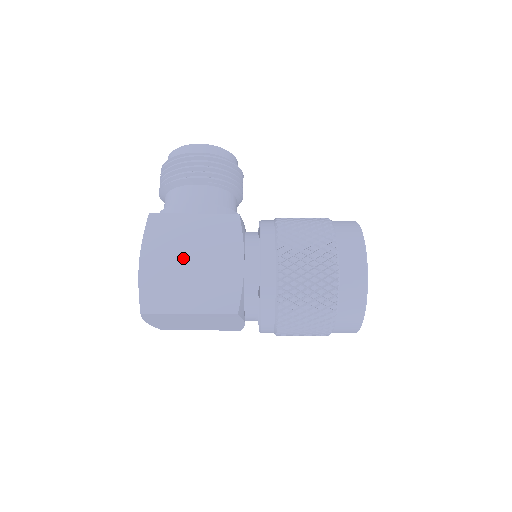
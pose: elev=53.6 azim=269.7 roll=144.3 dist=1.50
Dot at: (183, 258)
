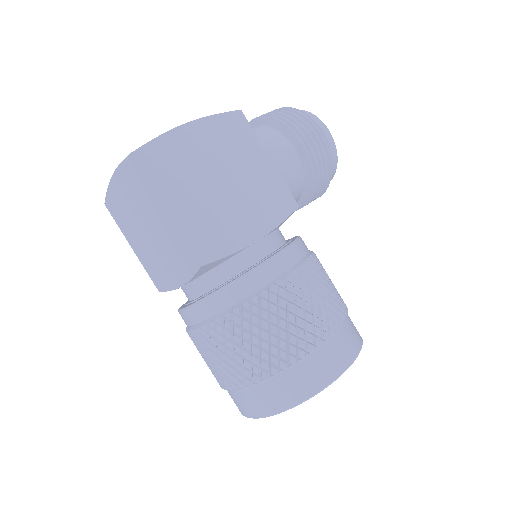
Dot at: (221, 170)
